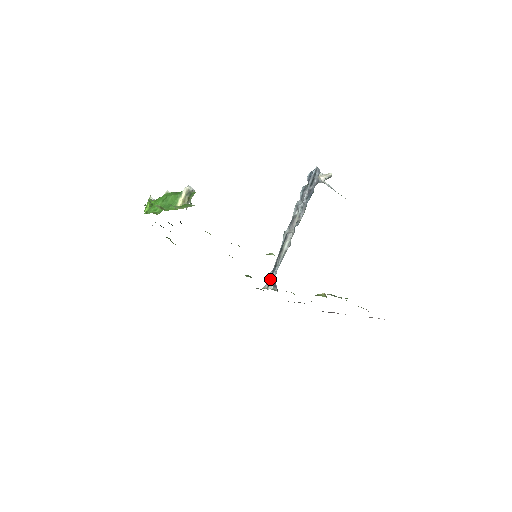
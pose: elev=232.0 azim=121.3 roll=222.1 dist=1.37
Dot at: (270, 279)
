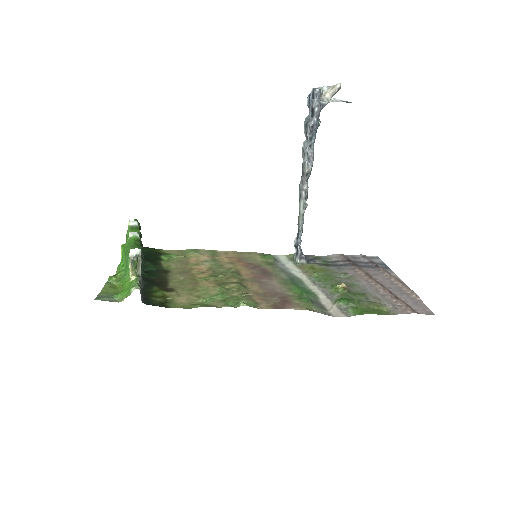
Dot at: (297, 246)
